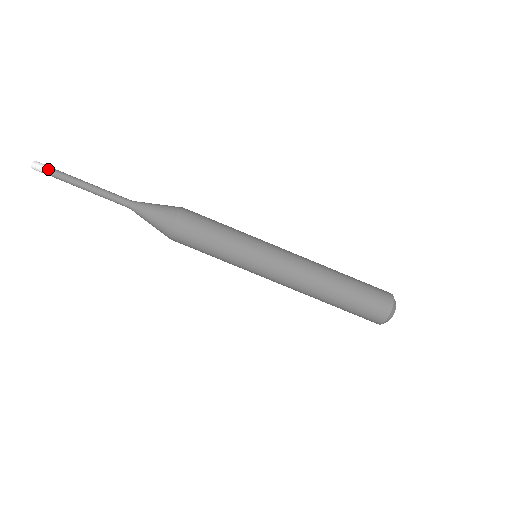
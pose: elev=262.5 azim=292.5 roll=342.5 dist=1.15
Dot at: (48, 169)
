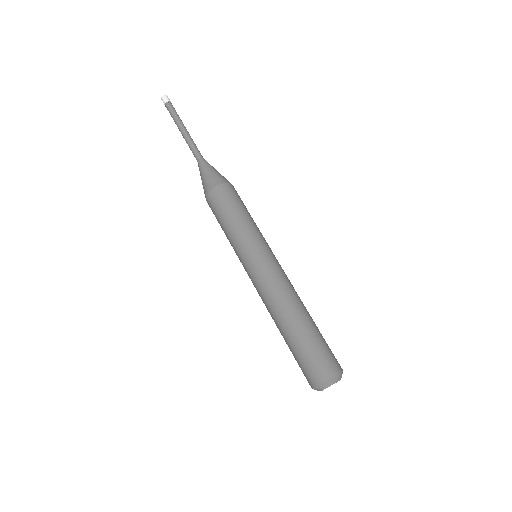
Dot at: (172, 105)
